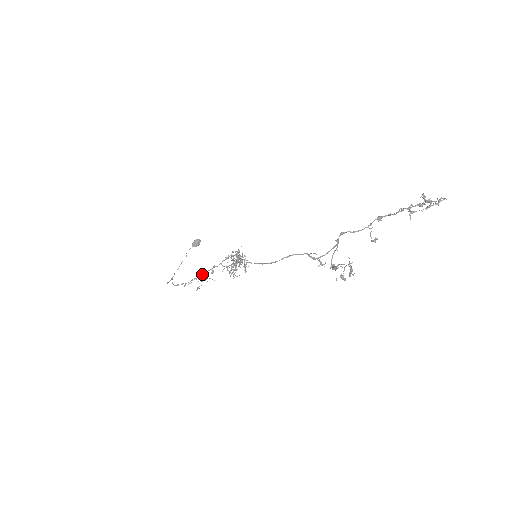
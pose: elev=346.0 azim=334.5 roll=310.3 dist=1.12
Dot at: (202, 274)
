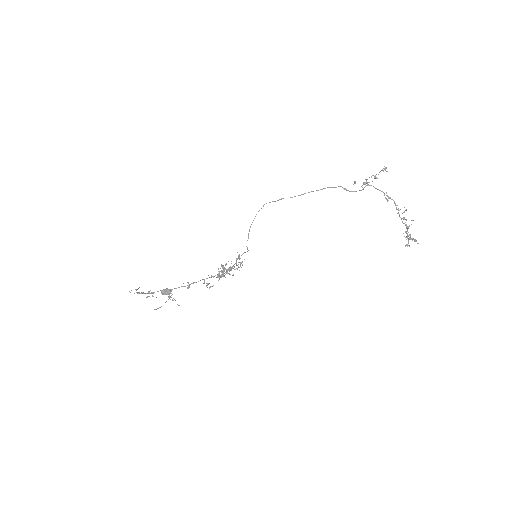
Dot at: (176, 288)
